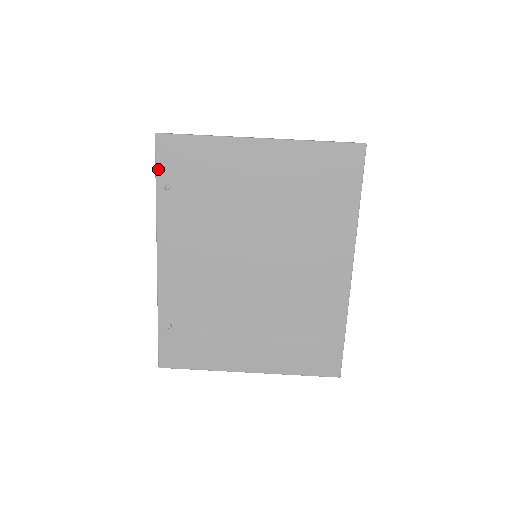
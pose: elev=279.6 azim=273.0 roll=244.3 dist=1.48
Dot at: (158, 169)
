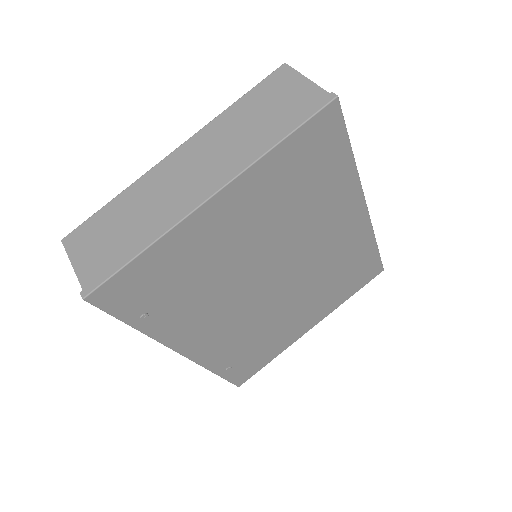
Dot at: (119, 316)
